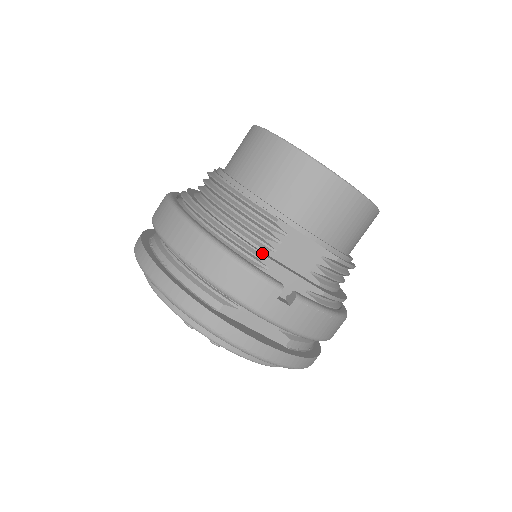
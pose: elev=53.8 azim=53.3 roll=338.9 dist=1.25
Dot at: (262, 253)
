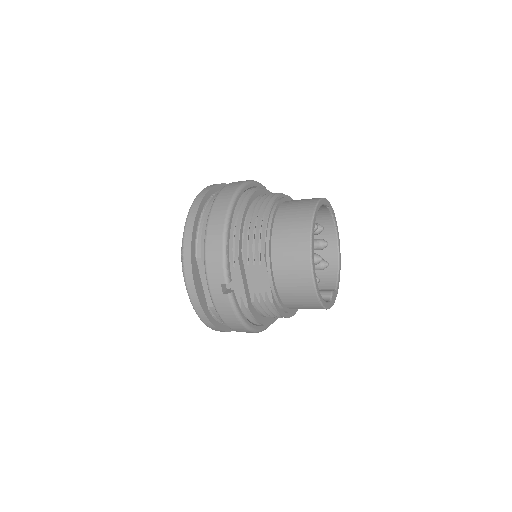
Dot at: (240, 259)
